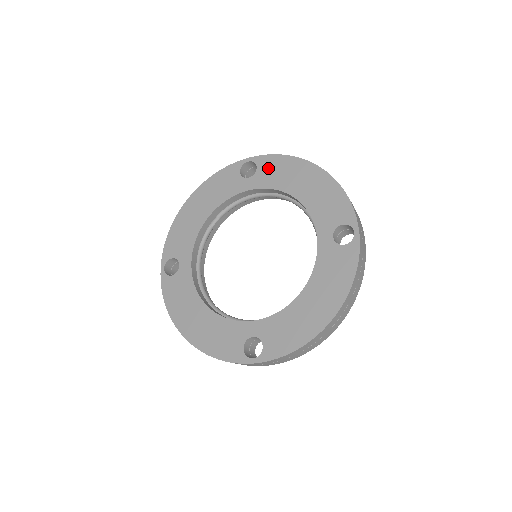
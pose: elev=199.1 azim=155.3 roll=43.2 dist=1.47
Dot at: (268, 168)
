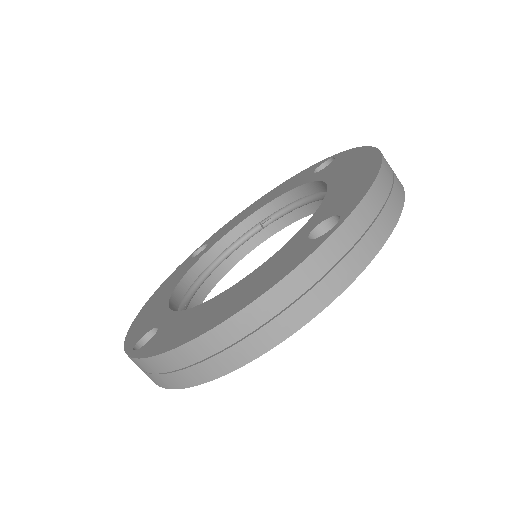
Dot at: (338, 161)
